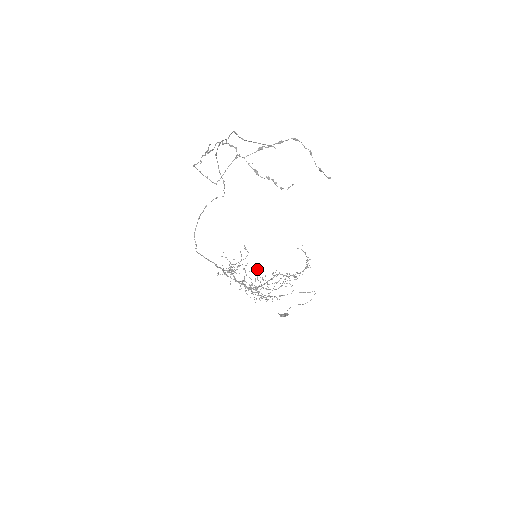
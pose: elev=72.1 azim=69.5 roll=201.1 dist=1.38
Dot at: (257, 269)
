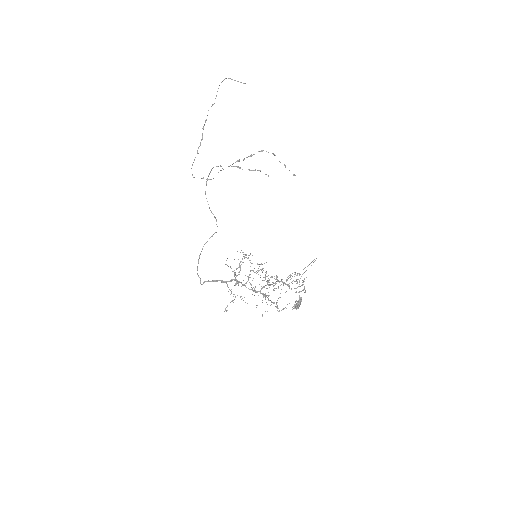
Dot at: occluded
